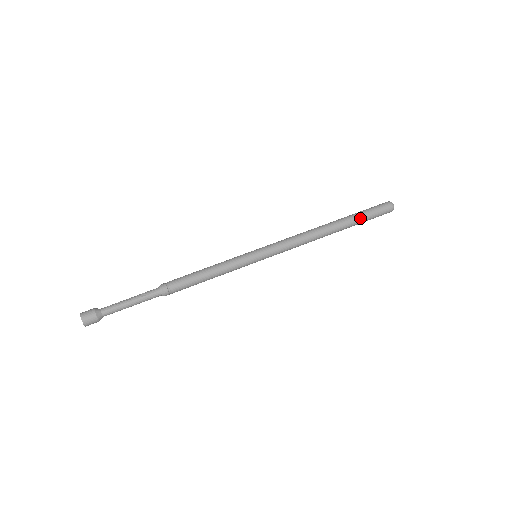
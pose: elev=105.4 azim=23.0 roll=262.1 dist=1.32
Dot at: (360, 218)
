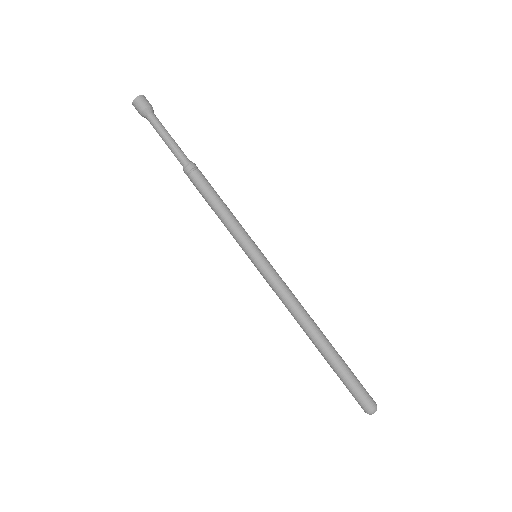
Dot at: (345, 367)
